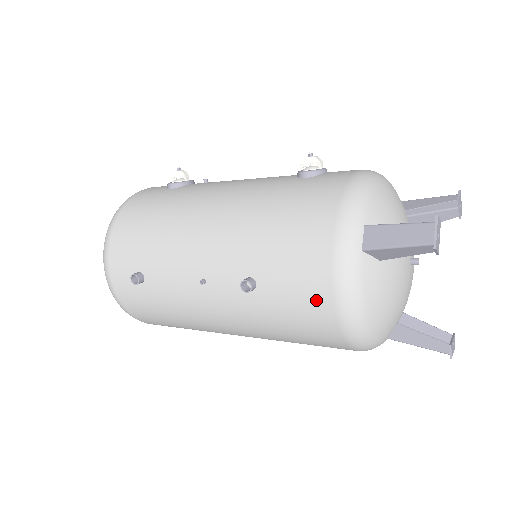
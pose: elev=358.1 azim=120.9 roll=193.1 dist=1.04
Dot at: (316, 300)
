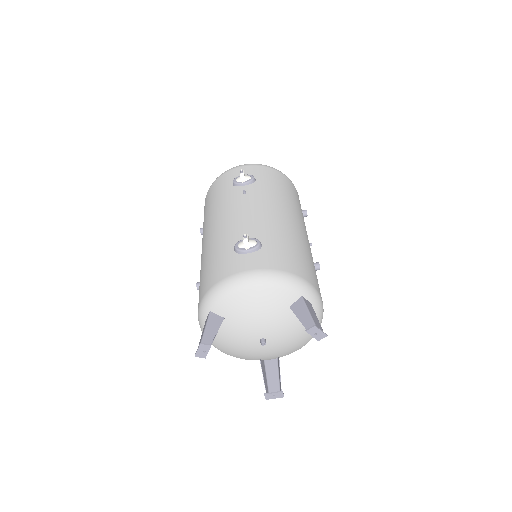
Dot at: occluded
